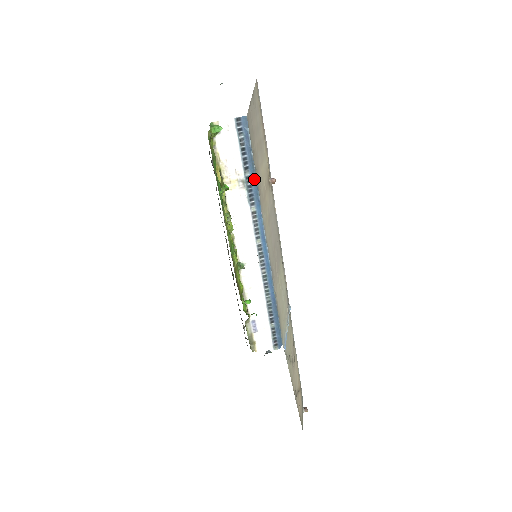
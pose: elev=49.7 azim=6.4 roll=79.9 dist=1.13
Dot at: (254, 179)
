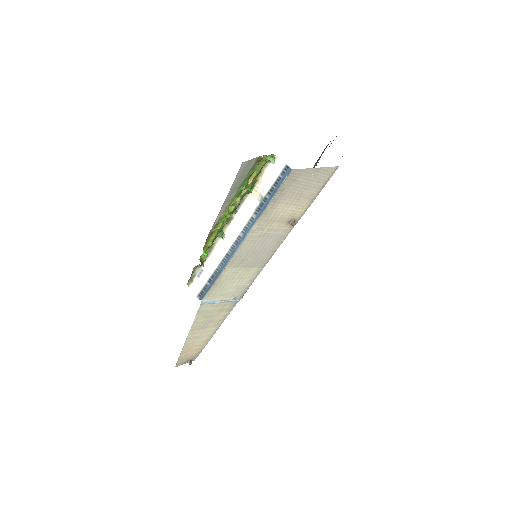
Dot at: (268, 202)
